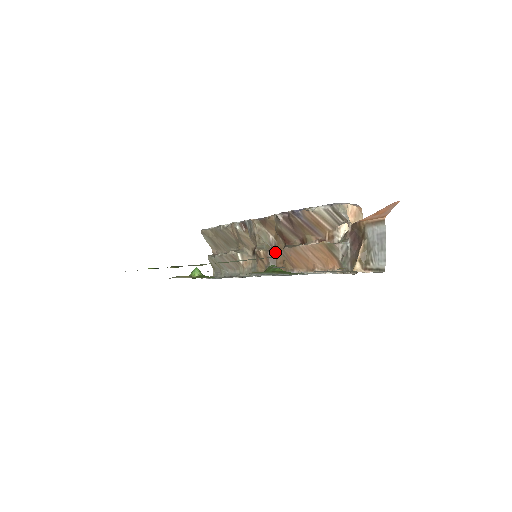
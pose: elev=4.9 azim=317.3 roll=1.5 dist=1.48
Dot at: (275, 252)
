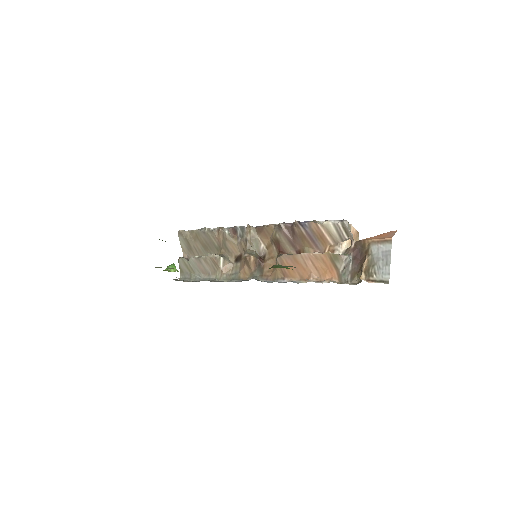
Dot at: (264, 261)
